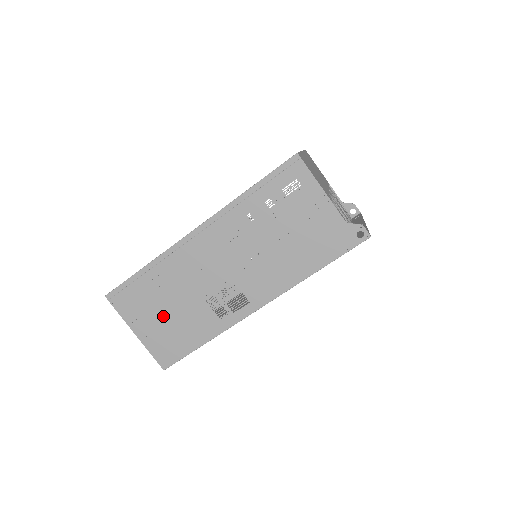
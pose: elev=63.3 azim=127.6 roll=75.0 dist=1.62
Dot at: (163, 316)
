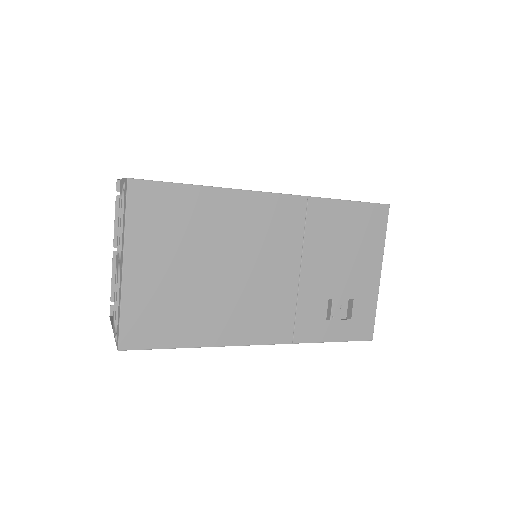
Dot at: occluded
